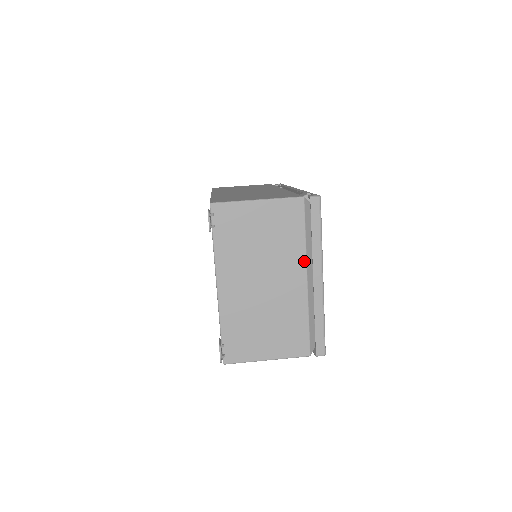
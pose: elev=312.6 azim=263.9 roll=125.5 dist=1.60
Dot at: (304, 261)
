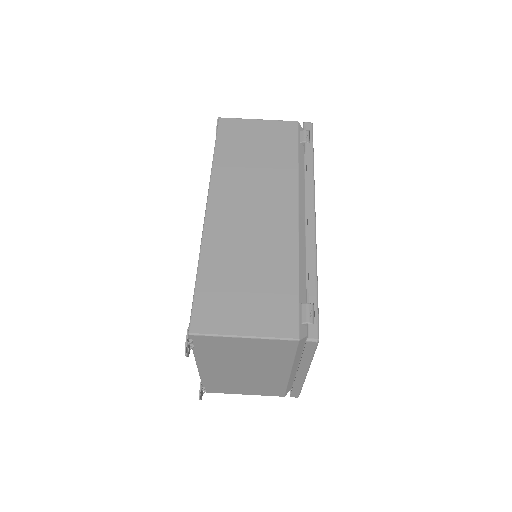
Dot at: (290, 366)
